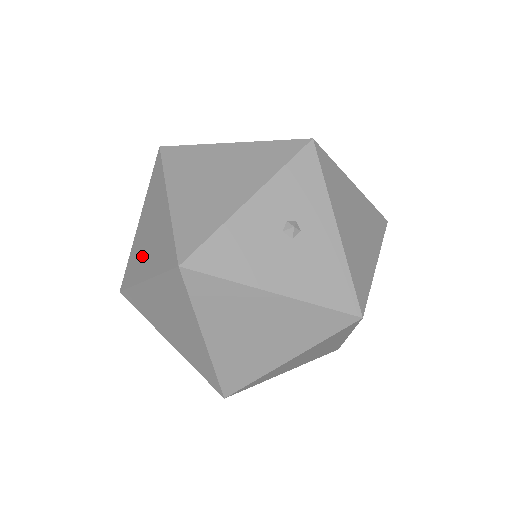
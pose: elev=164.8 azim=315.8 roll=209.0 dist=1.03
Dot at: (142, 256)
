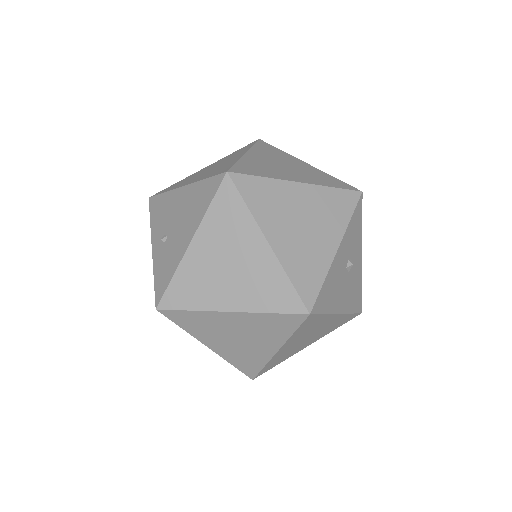
Dot at: (215, 285)
